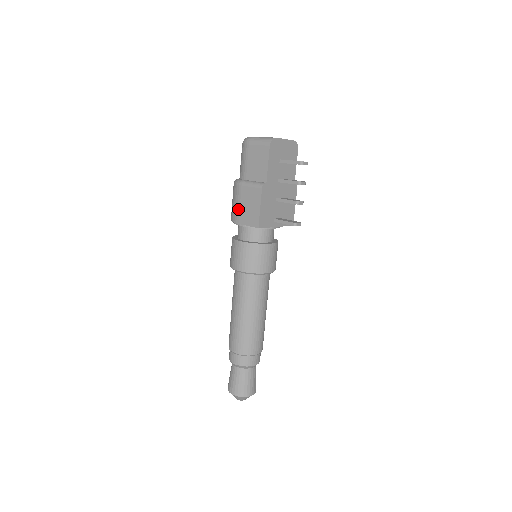
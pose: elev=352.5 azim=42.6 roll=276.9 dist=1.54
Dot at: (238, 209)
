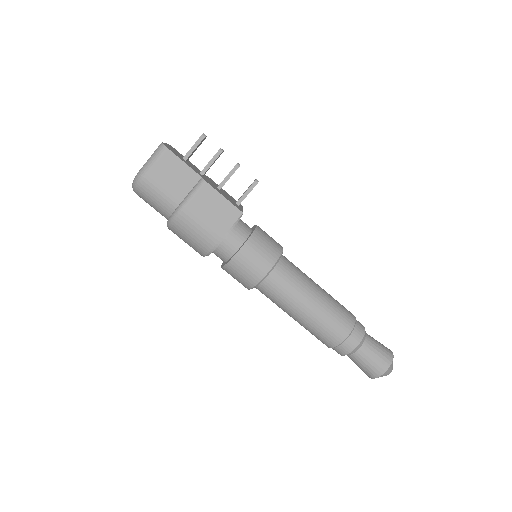
Dot at: (206, 229)
